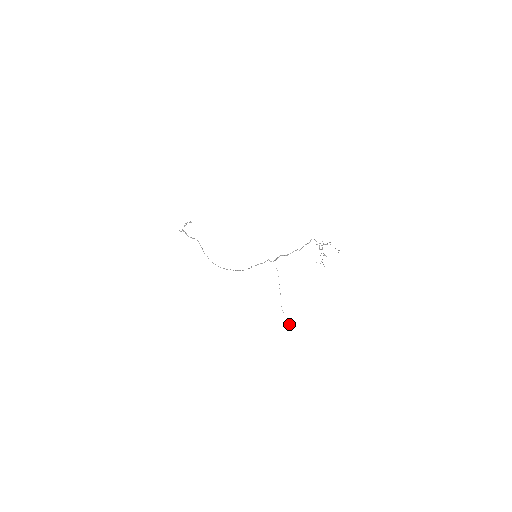
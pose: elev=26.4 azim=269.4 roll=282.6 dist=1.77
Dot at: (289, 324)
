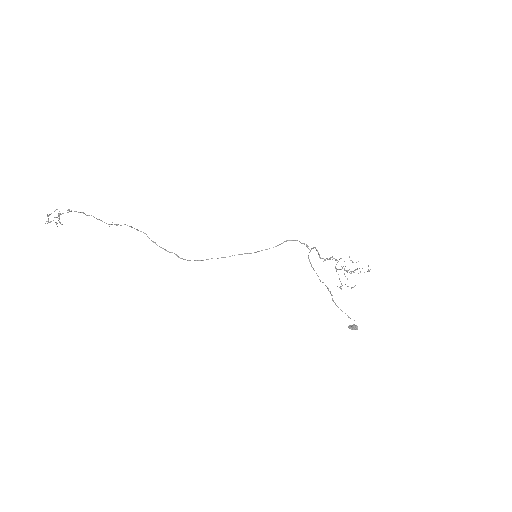
Dot at: occluded
